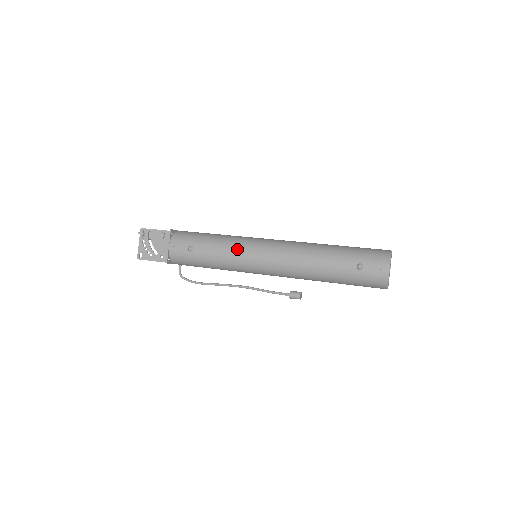
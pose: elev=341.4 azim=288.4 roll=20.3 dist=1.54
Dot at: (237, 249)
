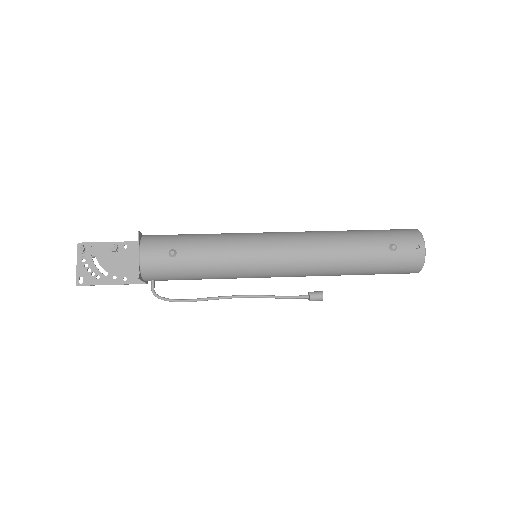
Dot at: (239, 246)
